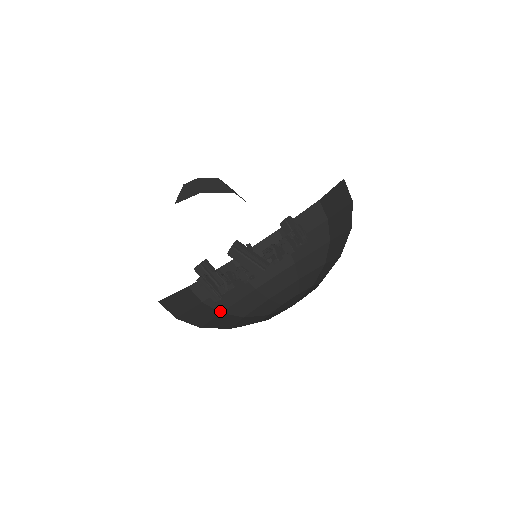
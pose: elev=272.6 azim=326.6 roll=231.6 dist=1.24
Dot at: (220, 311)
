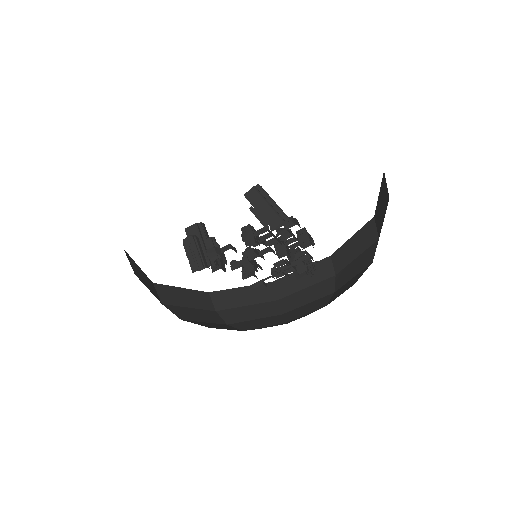
Dot at: (181, 318)
